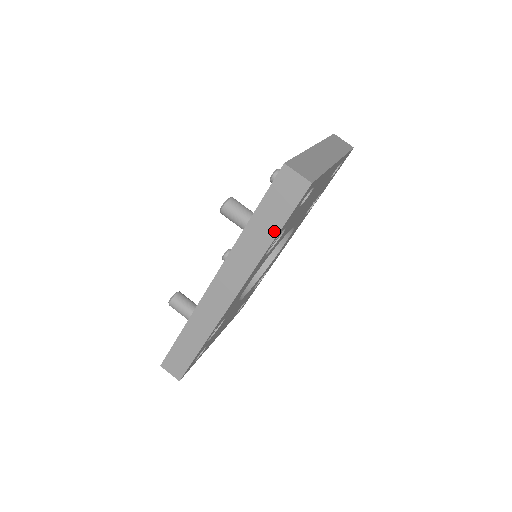
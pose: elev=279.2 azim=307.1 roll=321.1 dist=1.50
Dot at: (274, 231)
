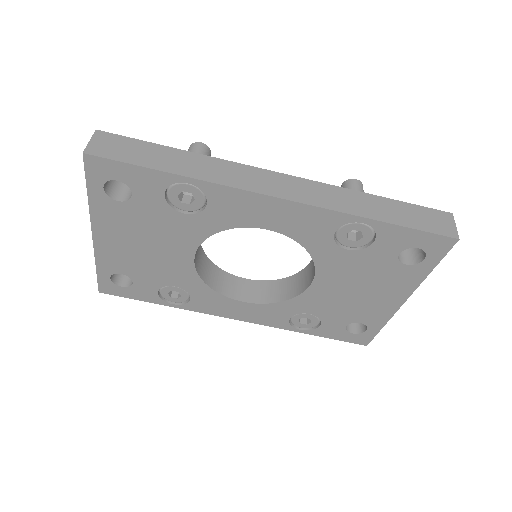
Dot at: (390, 219)
